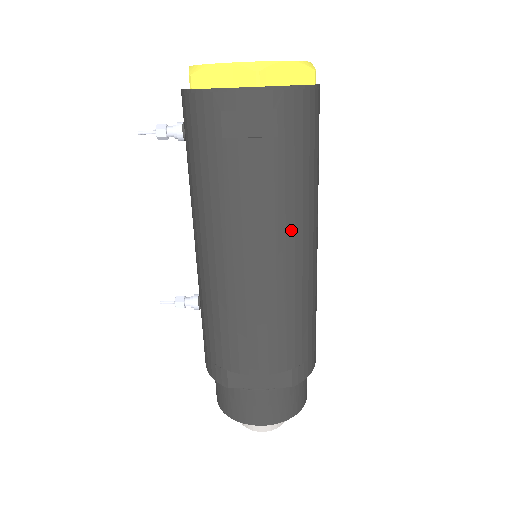
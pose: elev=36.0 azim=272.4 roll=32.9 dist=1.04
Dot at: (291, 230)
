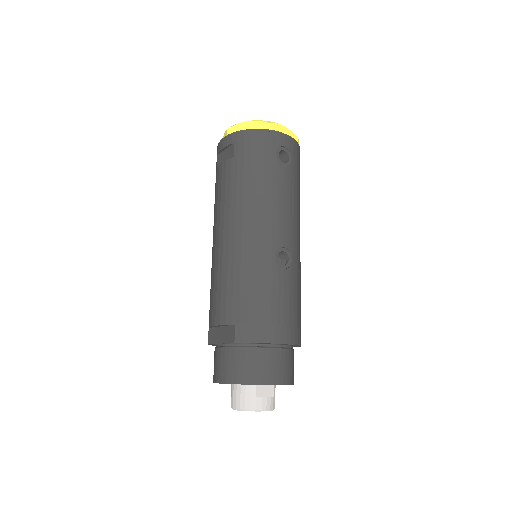
Dot at: (240, 212)
